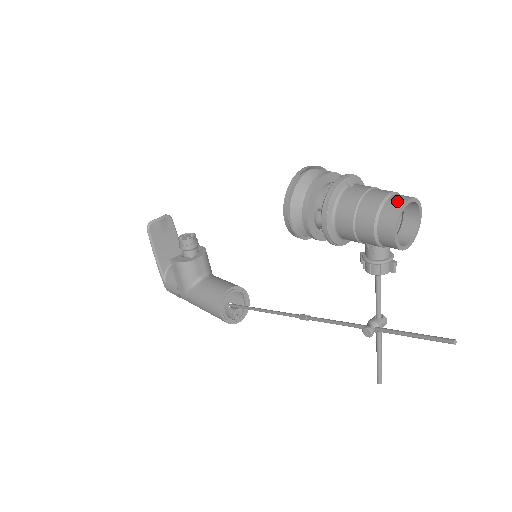
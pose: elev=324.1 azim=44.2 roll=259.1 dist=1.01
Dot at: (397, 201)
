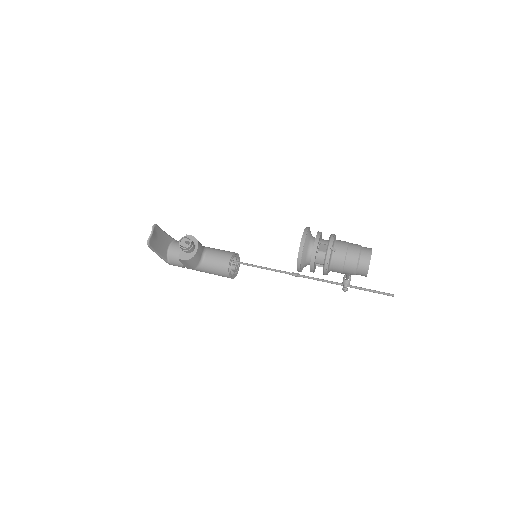
Dot at: (365, 261)
